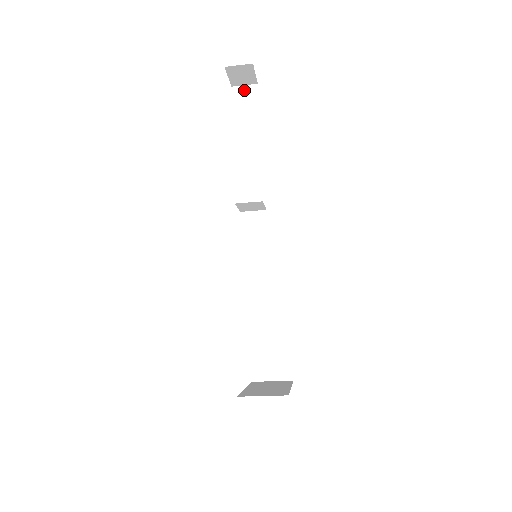
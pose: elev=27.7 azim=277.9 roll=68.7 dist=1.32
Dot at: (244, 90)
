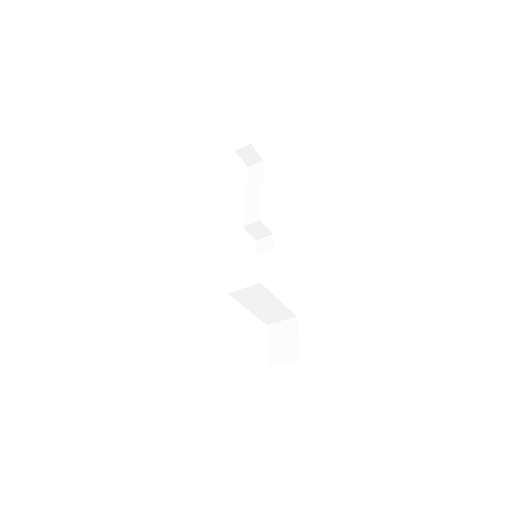
Dot at: (255, 166)
